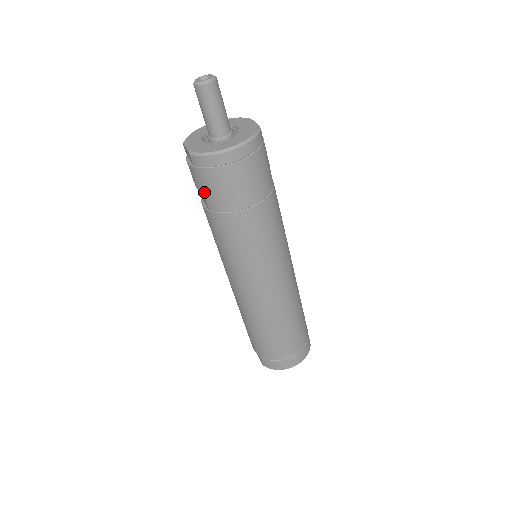
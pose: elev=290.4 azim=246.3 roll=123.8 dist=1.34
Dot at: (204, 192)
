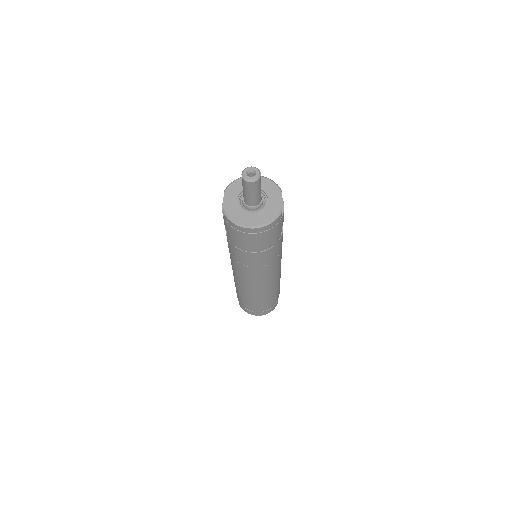
Dot at: (227, 231)
